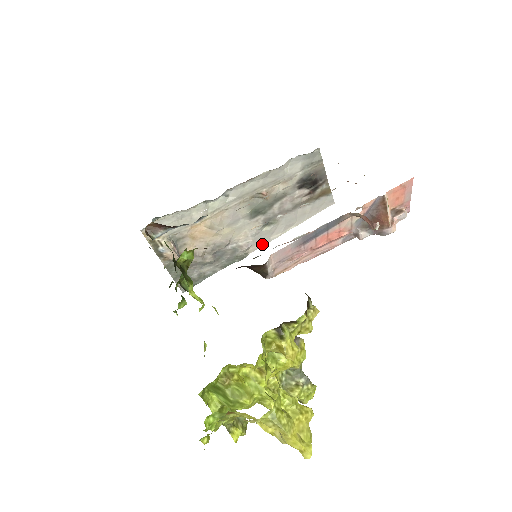
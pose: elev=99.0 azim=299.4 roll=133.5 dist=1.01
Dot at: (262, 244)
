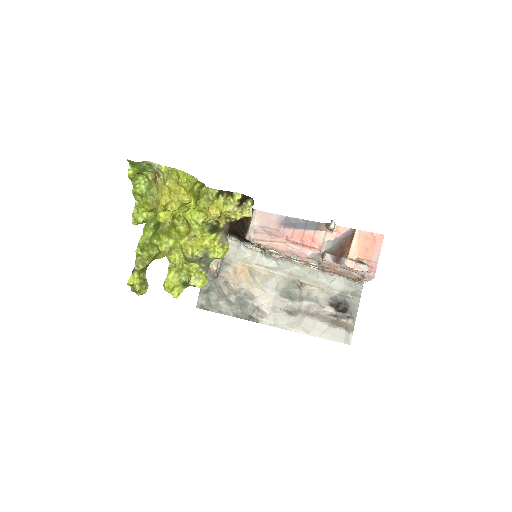
Dot at: (274, 325)
